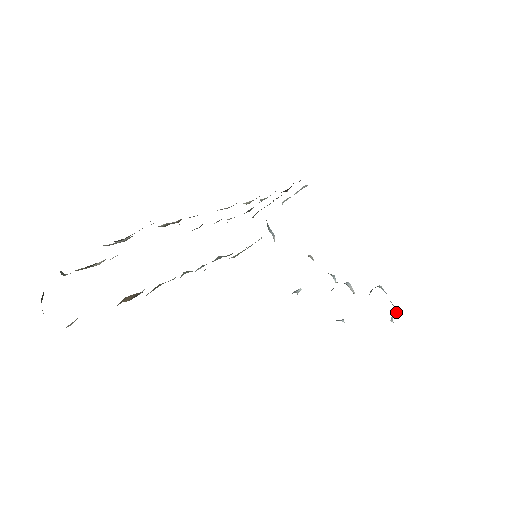
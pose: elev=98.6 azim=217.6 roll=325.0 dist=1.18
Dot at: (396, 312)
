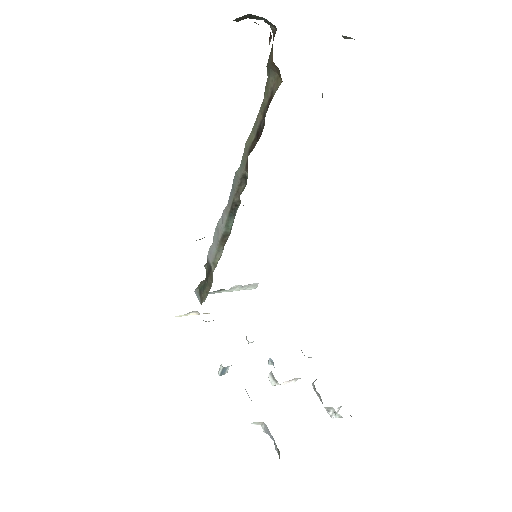
Dot at: occluded
